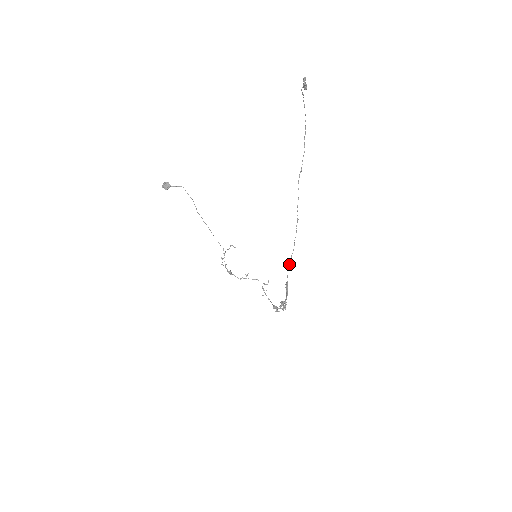
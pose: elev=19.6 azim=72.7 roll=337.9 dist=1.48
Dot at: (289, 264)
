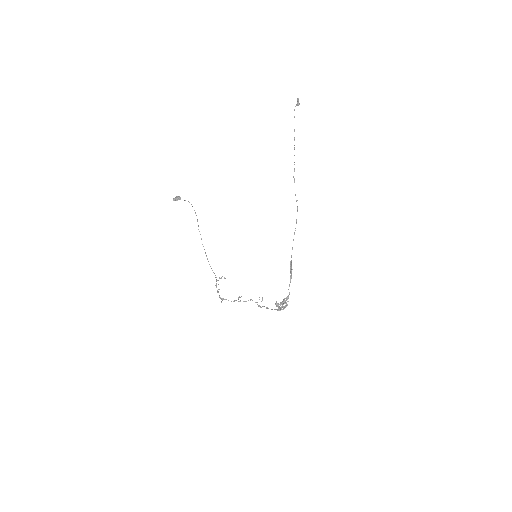
Dot at: occluded
